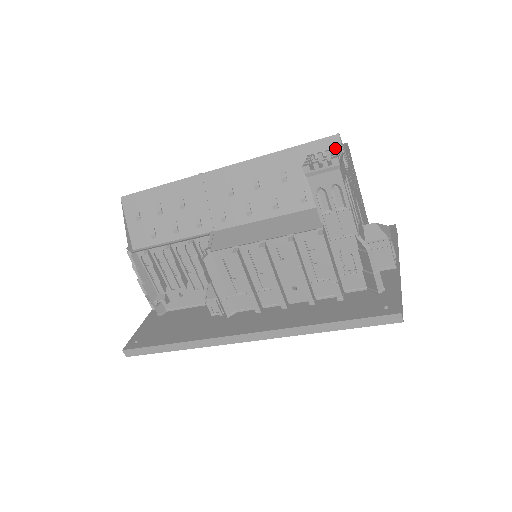
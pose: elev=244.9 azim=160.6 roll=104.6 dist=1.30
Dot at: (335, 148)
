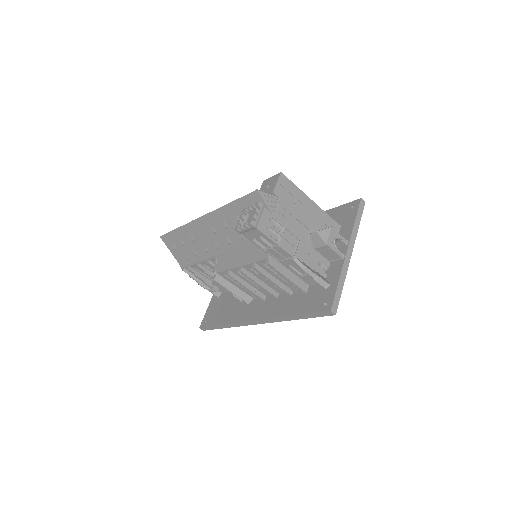
Dot at: (256, 204)
